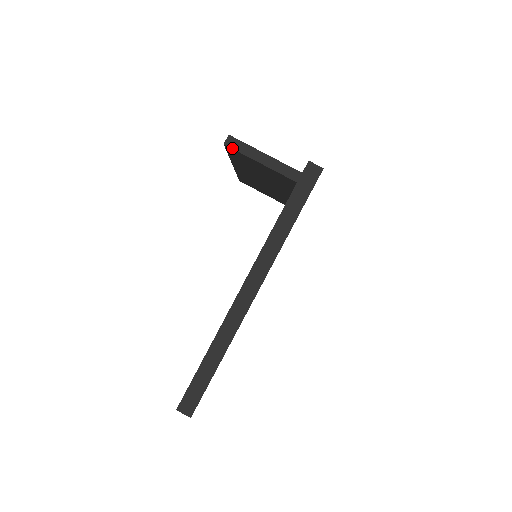
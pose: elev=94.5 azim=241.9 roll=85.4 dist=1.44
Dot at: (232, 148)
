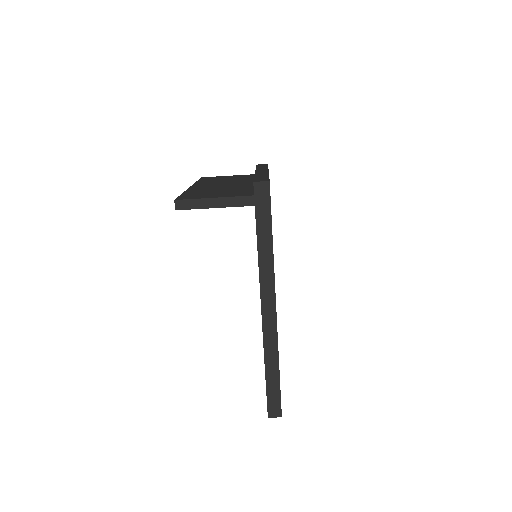
Dot at: (184, 209)
